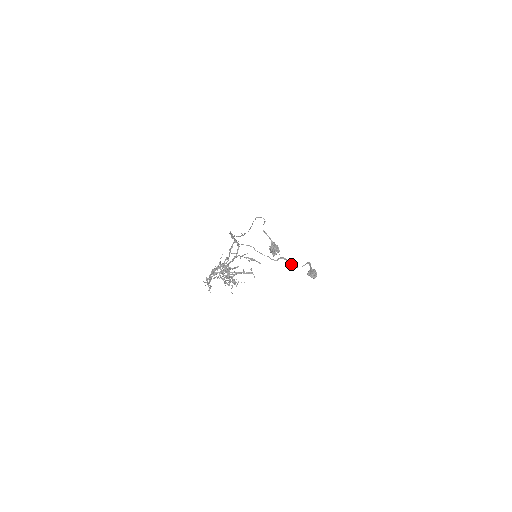
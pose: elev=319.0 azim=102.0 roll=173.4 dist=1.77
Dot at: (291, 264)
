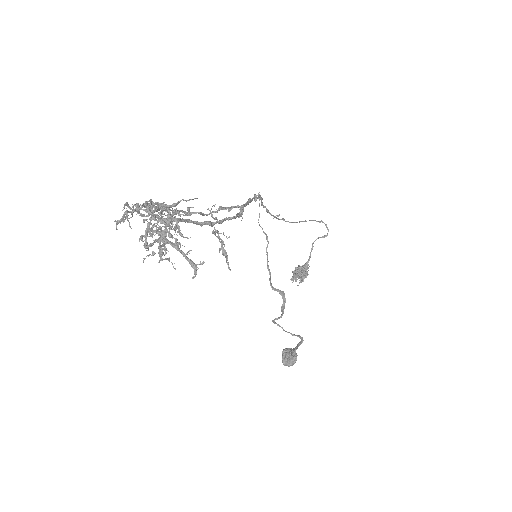
Dot at: (282, 314)
